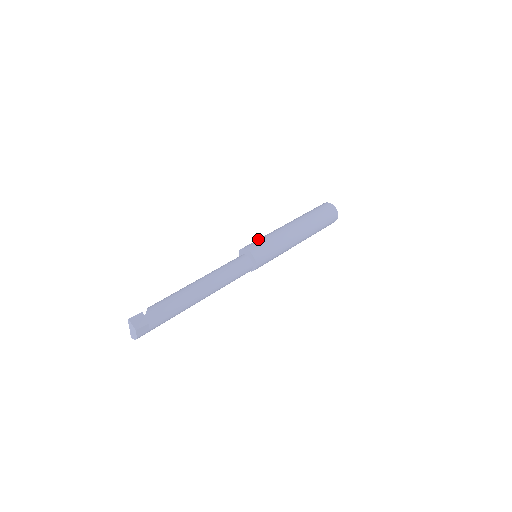
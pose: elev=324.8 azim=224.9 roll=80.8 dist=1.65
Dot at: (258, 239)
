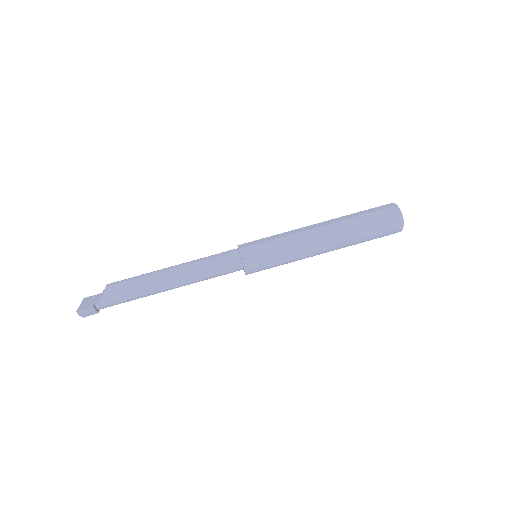
Dot at: (268, 247)
